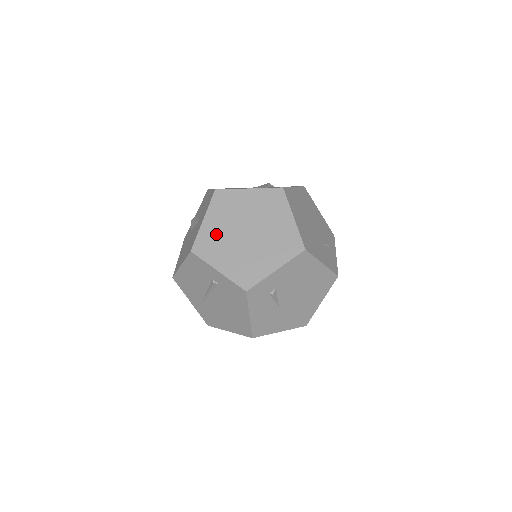
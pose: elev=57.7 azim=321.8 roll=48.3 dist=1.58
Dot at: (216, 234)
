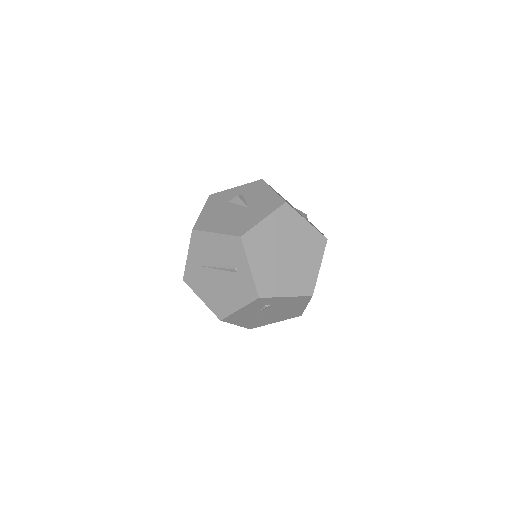
Dot at: (266, 238)
